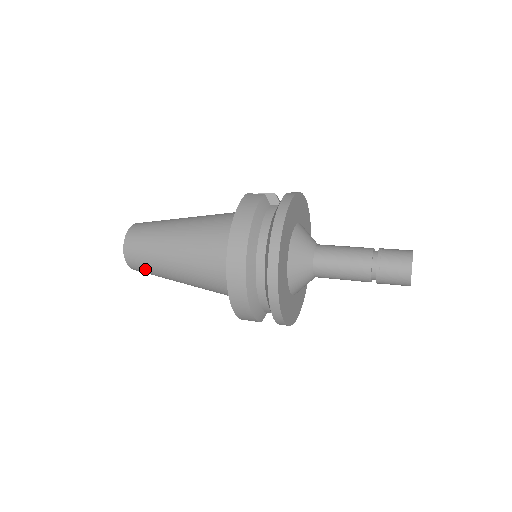
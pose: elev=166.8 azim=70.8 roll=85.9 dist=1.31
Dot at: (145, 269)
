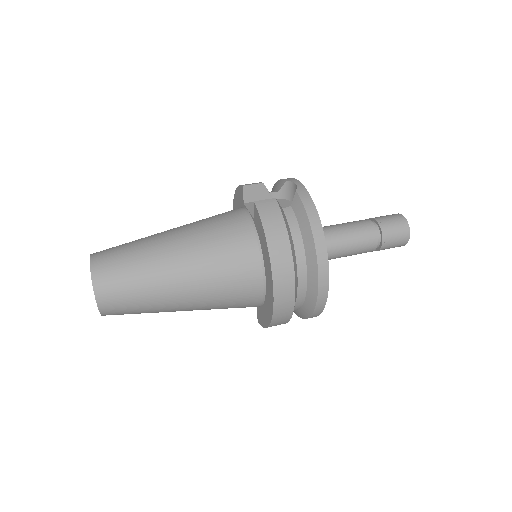
Dot at: (131, 313)
